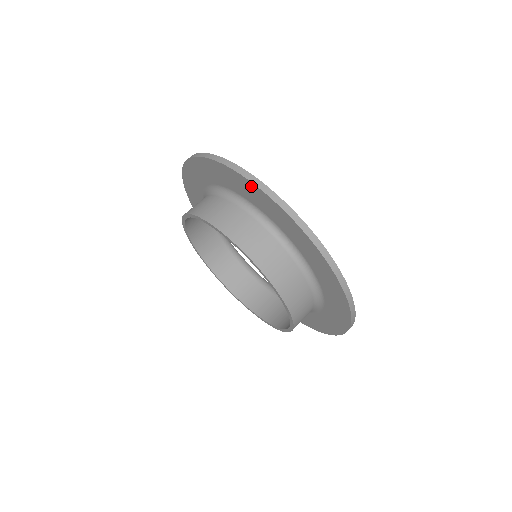
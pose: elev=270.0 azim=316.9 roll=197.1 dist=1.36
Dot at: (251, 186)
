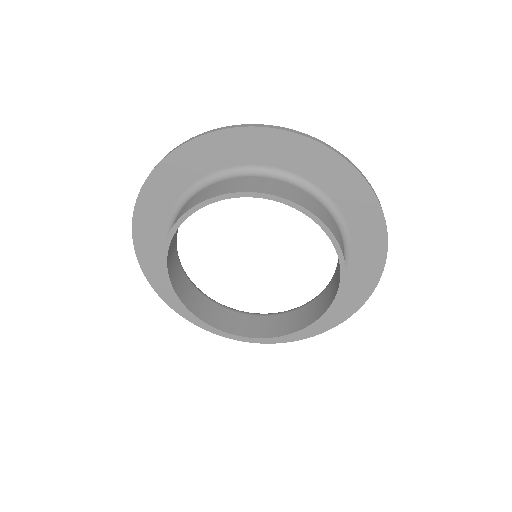
Dot at: (215, 139)
